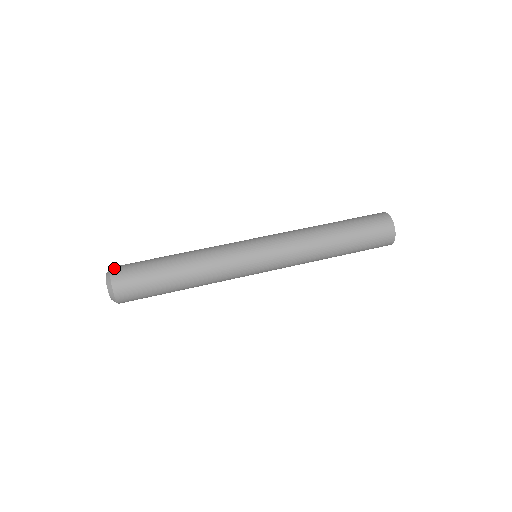
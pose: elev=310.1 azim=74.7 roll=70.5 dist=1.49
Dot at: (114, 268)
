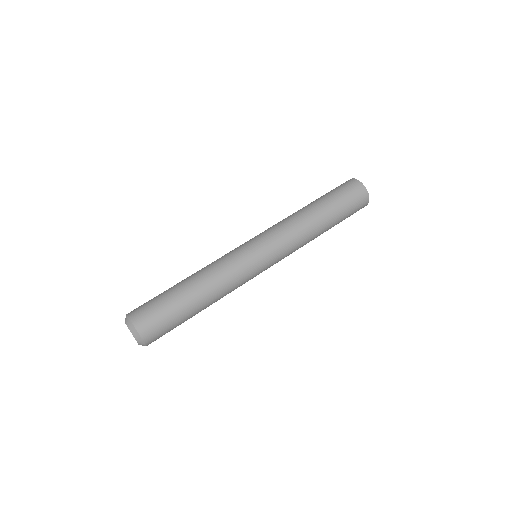
Dot at: (136, 321)
